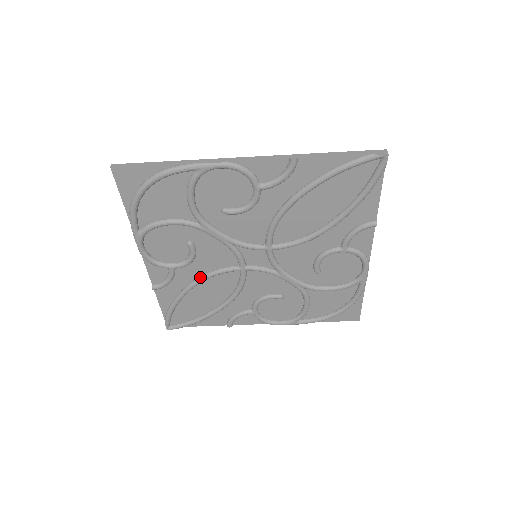
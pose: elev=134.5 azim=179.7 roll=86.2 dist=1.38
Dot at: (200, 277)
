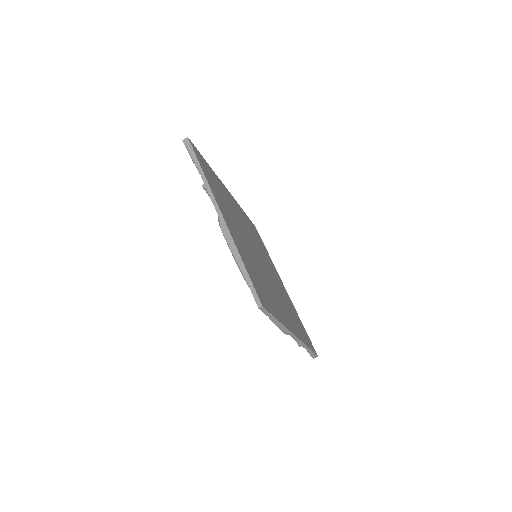
Dot at: occluded
